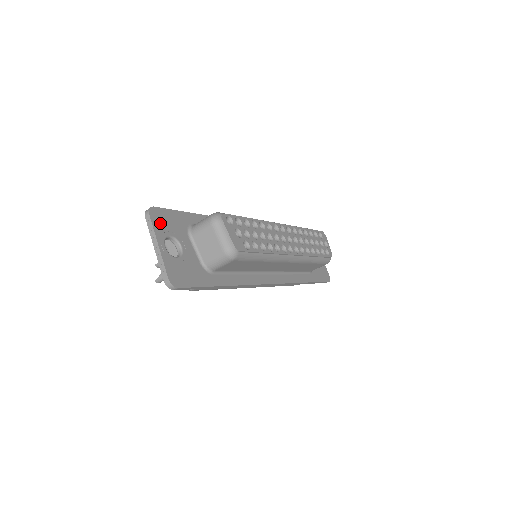
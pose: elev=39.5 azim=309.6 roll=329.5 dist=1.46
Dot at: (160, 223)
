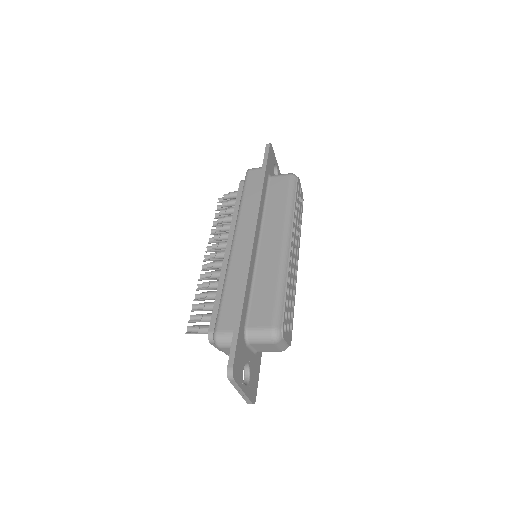
Dot at: (238, 373)
